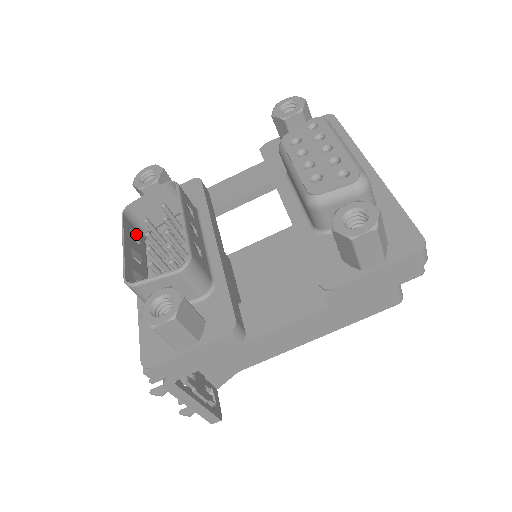
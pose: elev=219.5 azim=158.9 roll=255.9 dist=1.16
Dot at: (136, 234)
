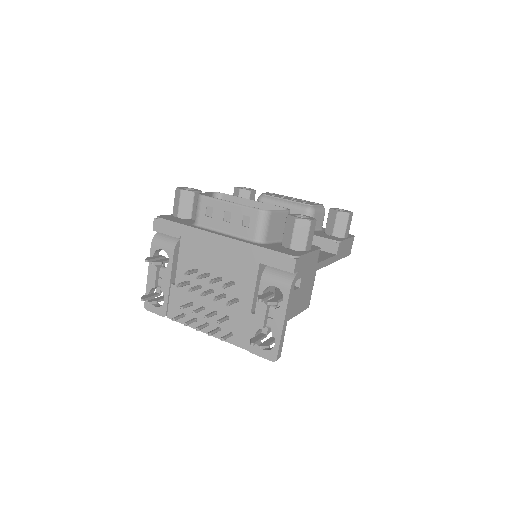
Dot at: (209, 212)
